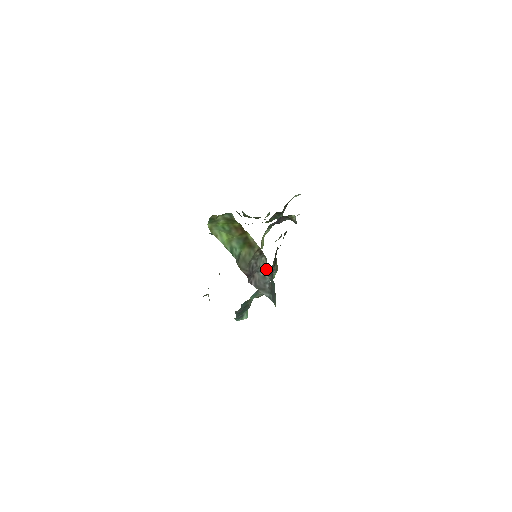
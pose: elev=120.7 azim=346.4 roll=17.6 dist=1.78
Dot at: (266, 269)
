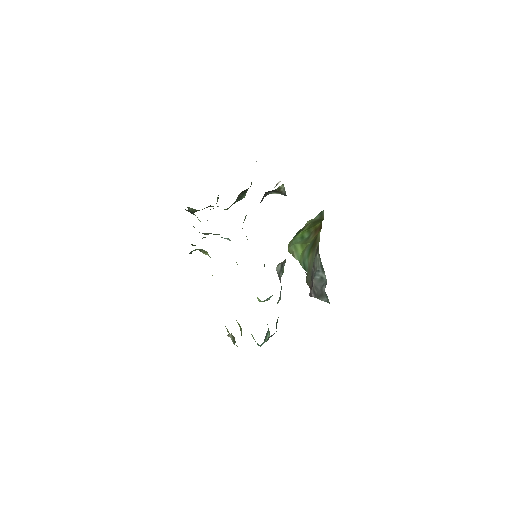
Dot at: (322, 268)
